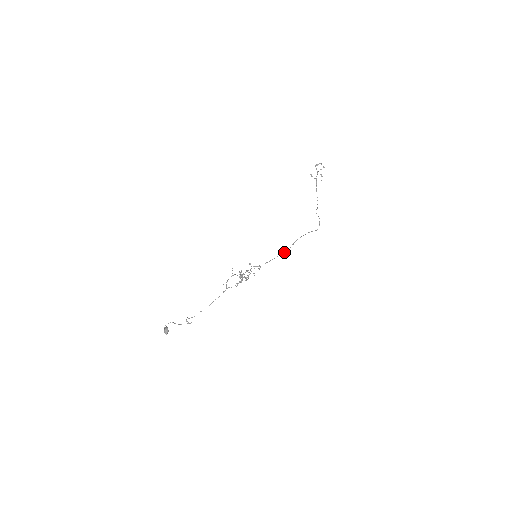
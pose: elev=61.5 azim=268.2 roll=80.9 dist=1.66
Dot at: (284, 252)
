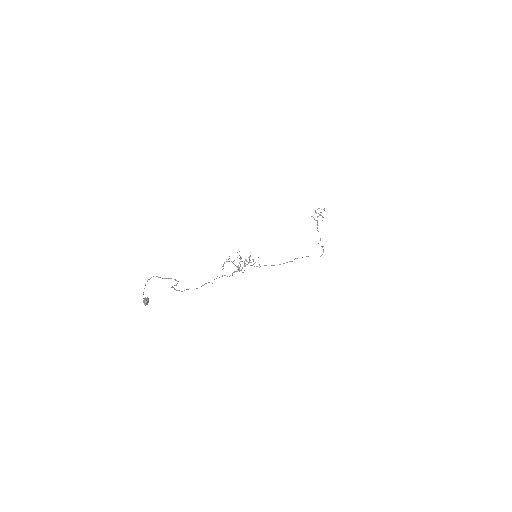
Dot at: (287, 262)
